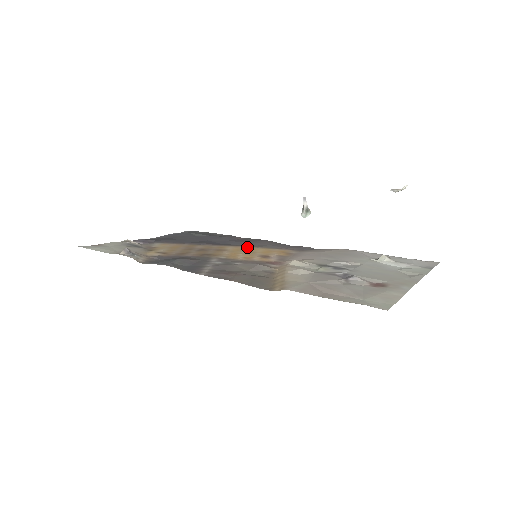
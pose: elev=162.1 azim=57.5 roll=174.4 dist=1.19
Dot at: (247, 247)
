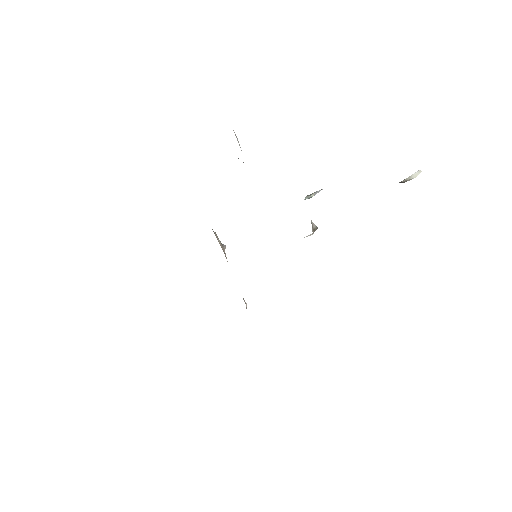
Dot at: occluded
